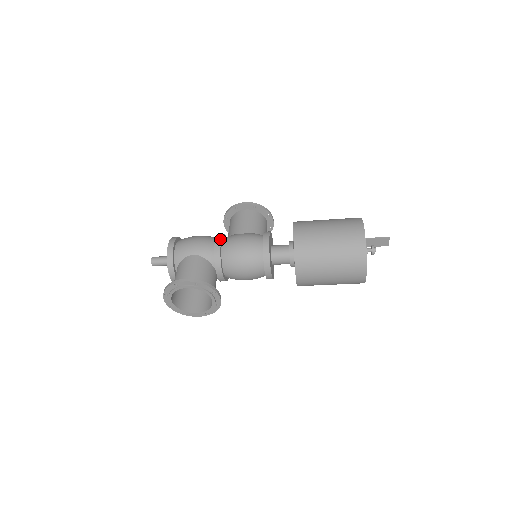
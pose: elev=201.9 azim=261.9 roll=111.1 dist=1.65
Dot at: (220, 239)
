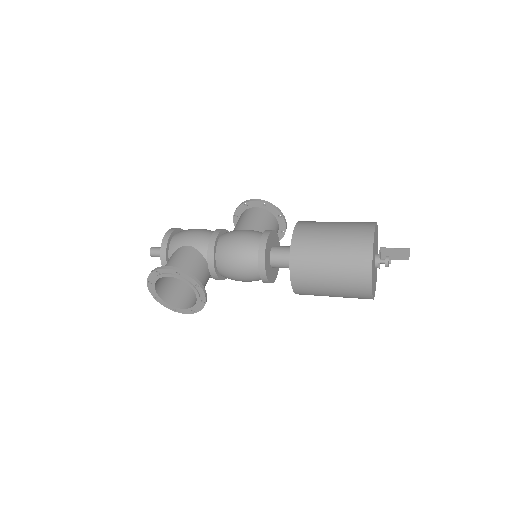
Dot at: (218, 232)
